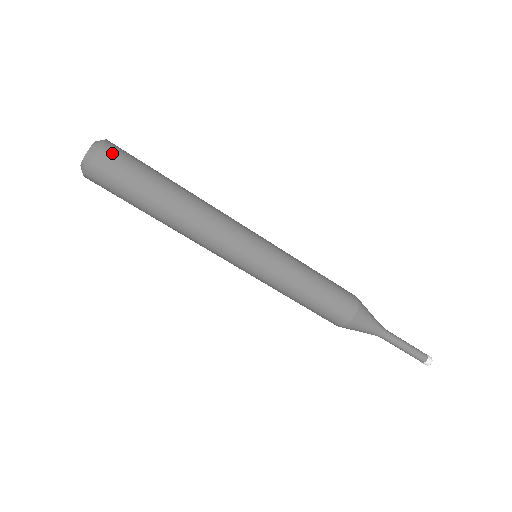
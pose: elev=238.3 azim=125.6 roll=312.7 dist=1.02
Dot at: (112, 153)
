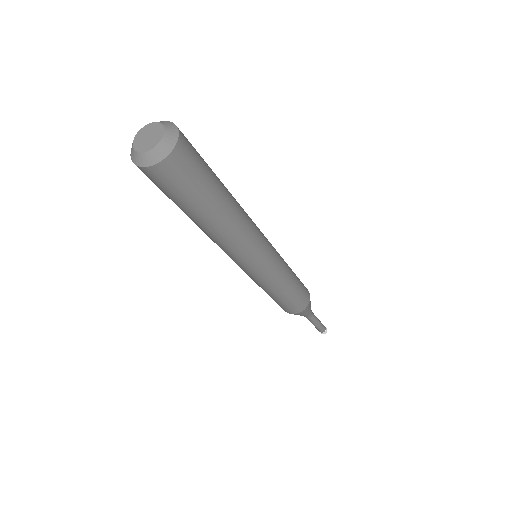
Dot at: (186, 151)
